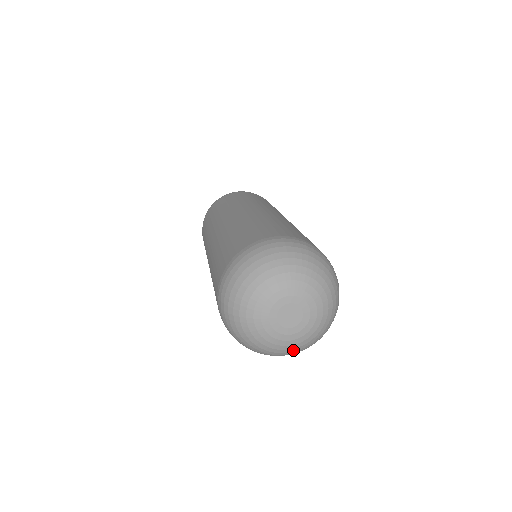
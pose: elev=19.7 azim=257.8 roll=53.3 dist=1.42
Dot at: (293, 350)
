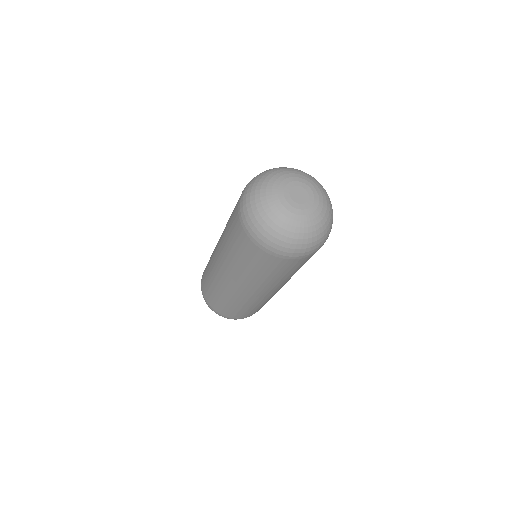
Dot at: (295, 230)
